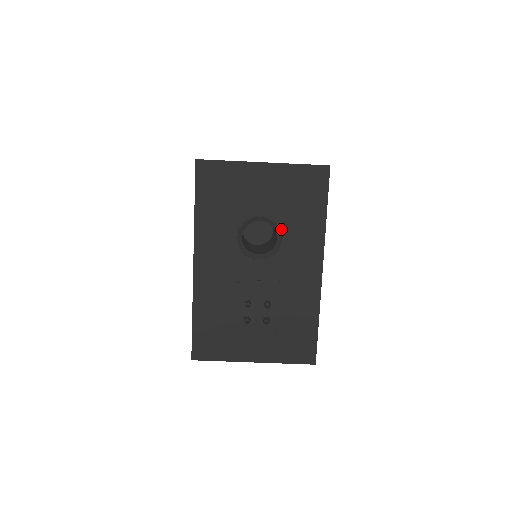
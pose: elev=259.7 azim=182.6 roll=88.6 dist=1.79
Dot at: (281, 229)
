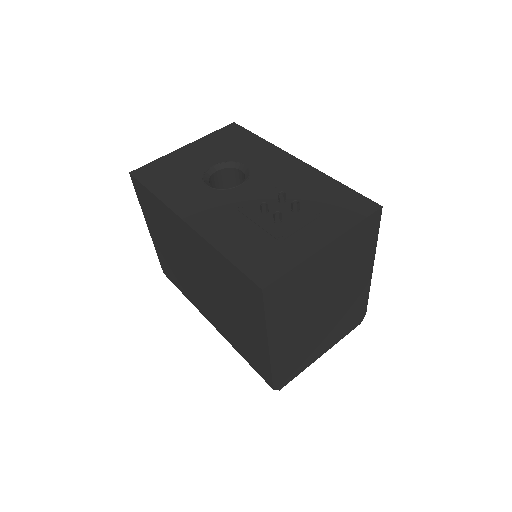
Dot at: (237, 162)
